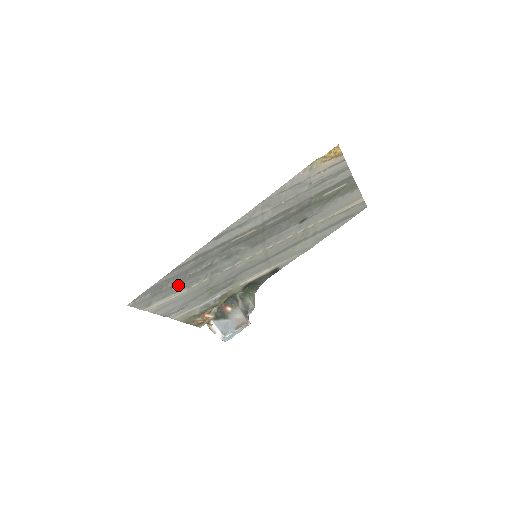
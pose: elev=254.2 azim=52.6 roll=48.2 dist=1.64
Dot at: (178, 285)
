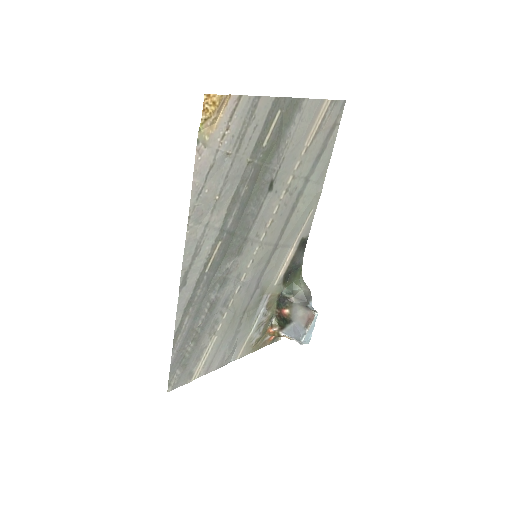
Dot at: (199, 341)
